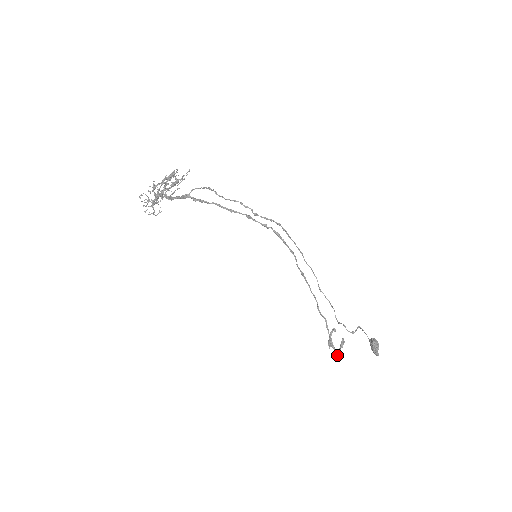
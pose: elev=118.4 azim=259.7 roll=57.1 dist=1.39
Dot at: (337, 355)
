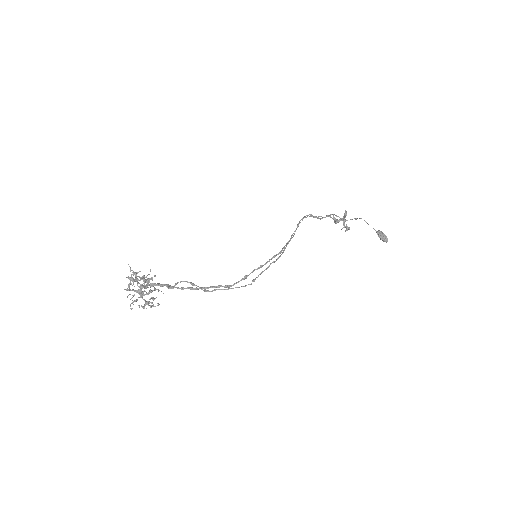
Dot at: (344, 222)
